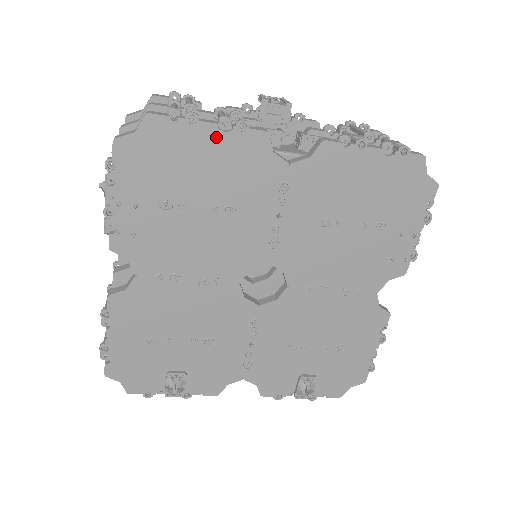
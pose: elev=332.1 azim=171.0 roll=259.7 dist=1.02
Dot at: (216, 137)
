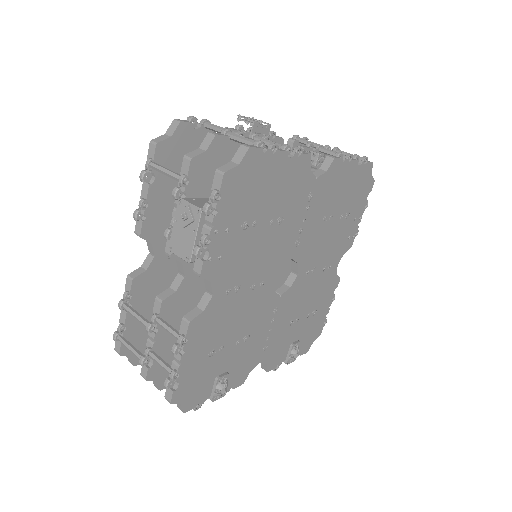
Dot at: (284, 162)
